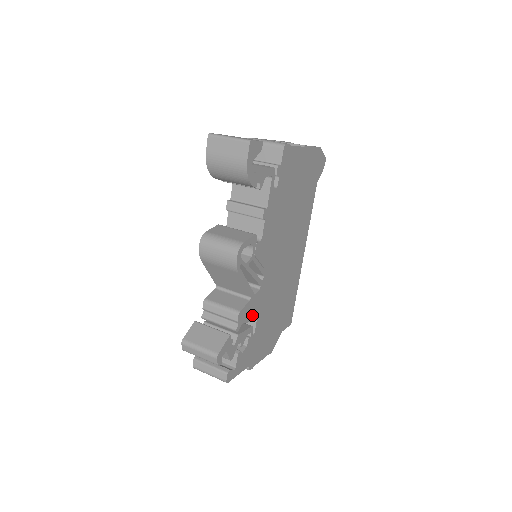
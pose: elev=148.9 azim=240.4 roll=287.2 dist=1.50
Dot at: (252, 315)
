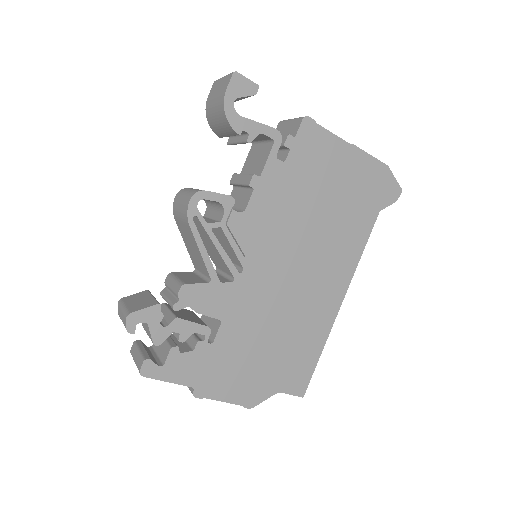
Dot at: (211, 310)
